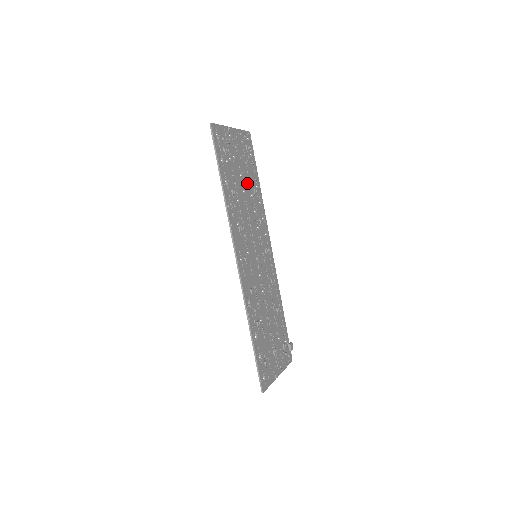
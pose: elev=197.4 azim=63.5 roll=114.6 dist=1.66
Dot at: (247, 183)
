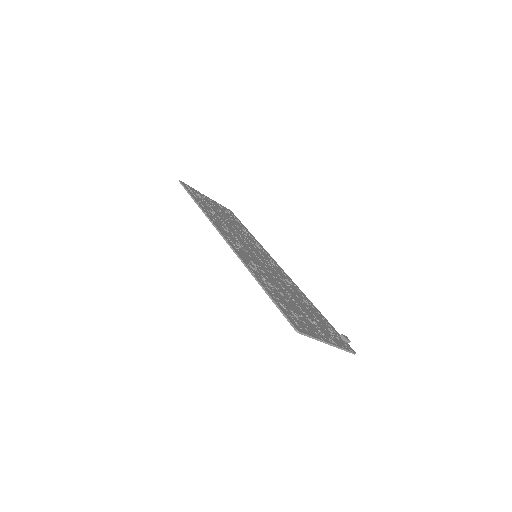
Dot at: (232, 223)
